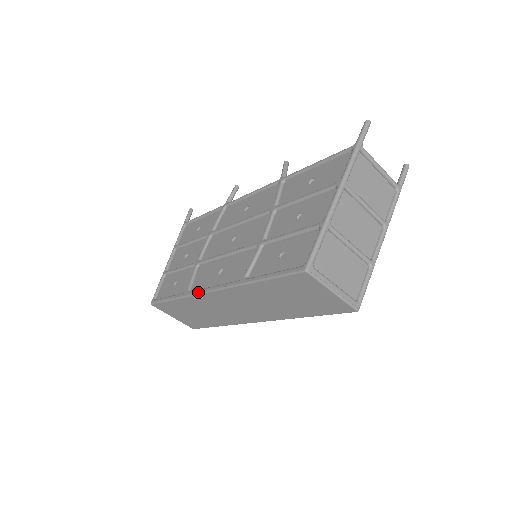
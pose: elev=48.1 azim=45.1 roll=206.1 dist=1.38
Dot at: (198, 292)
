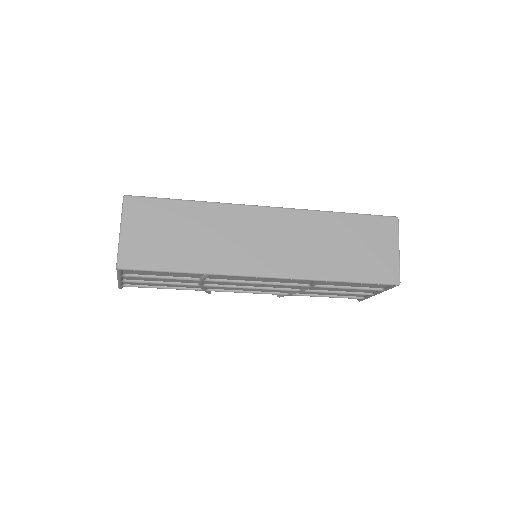
Dot at: (243, 204)
